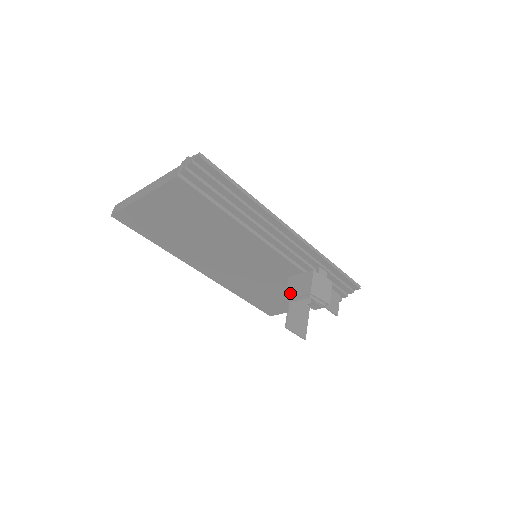
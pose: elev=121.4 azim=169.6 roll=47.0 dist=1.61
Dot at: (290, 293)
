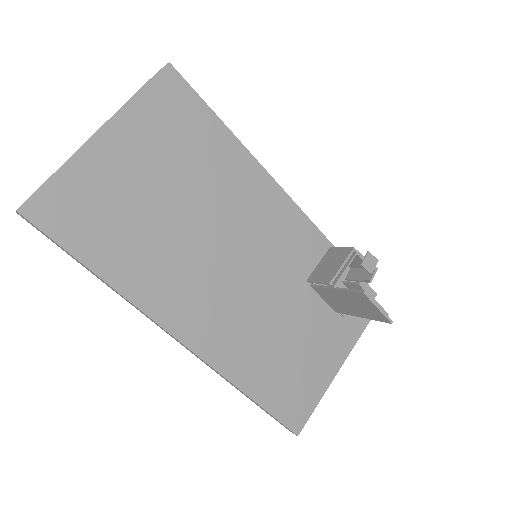
Dot at: (328, 276)
